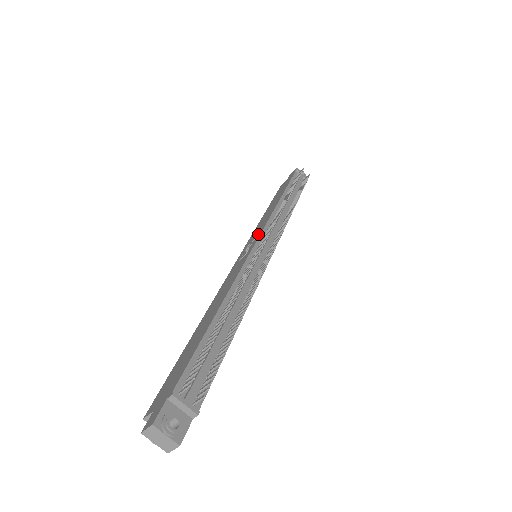
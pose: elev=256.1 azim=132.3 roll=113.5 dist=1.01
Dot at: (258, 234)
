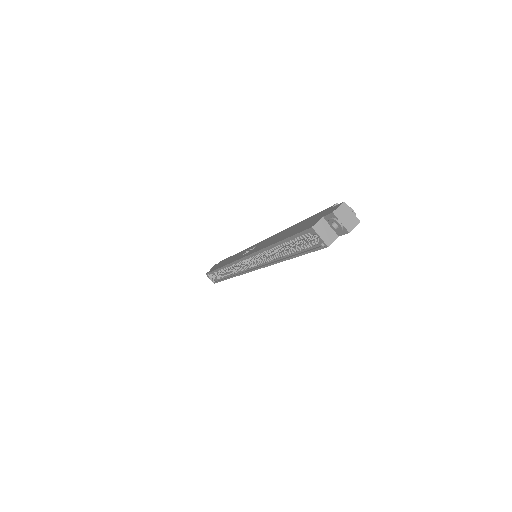
Dot at: (249, 248)
